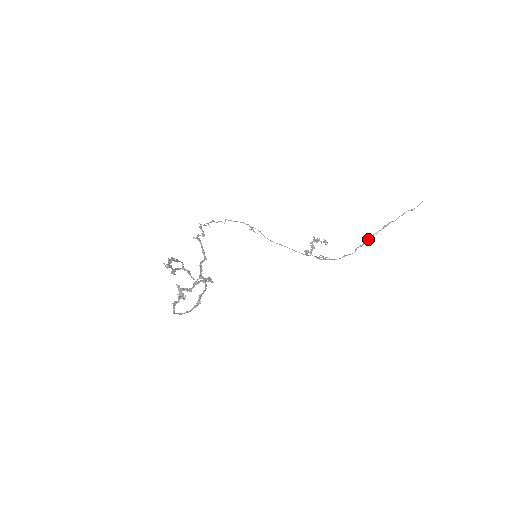
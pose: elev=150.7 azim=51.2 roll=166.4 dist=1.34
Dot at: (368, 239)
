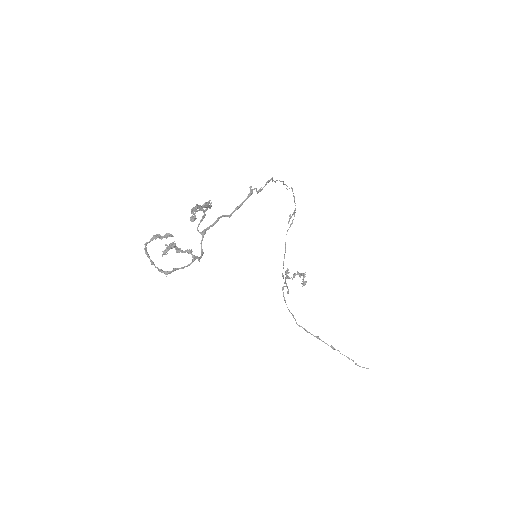
Dot at: (315, 336)
